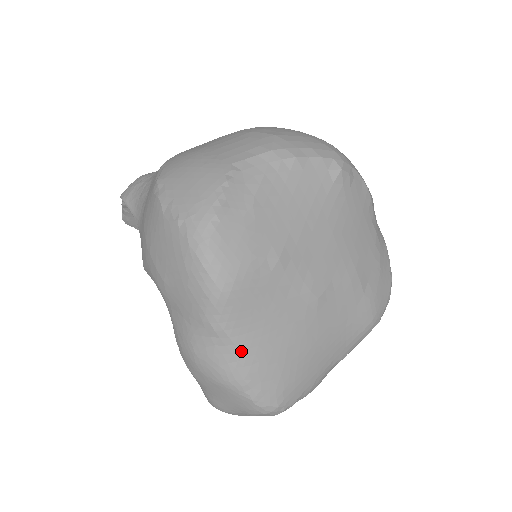
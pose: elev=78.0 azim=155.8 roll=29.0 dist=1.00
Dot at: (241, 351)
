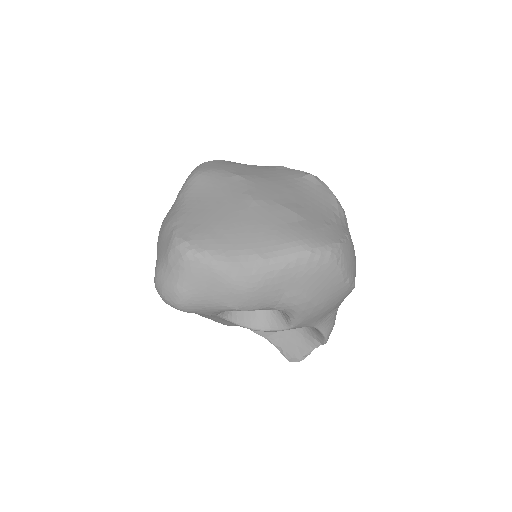
Dot at: (186, 204)
